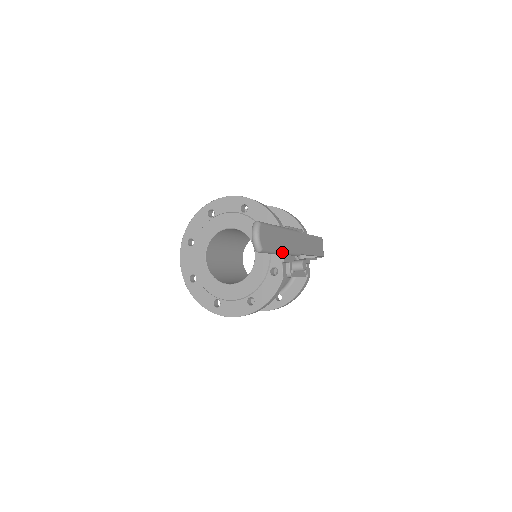
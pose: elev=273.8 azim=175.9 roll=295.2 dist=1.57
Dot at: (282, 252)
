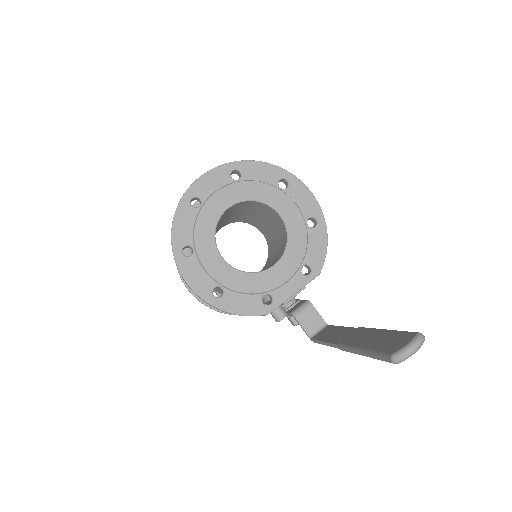
Dot at: (367, 356)
